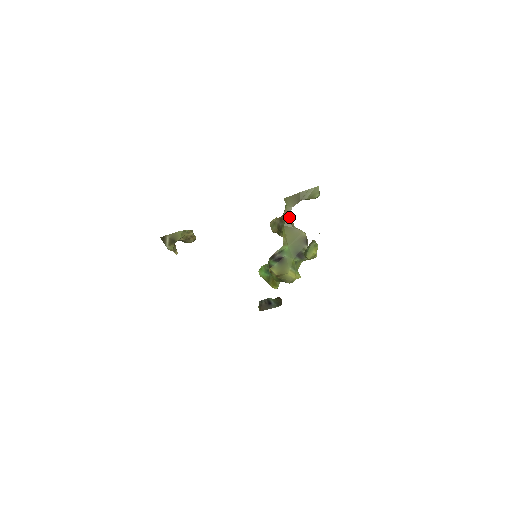
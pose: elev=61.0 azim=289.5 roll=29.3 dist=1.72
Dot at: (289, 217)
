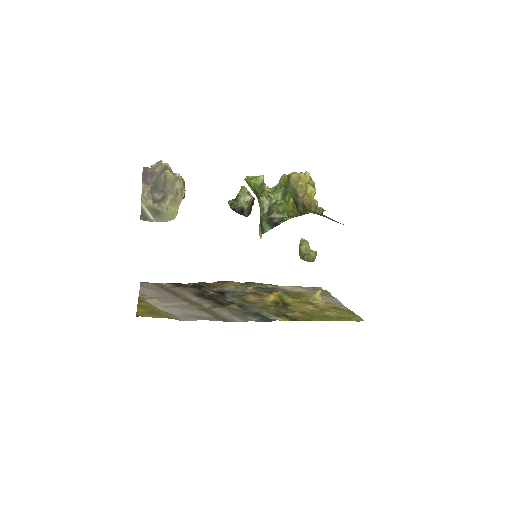
Dot at: occluded
